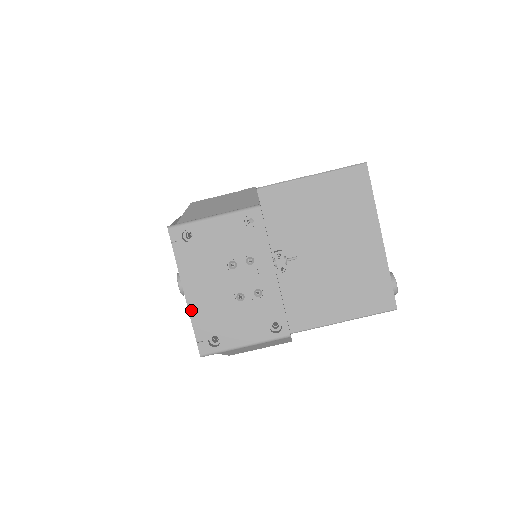
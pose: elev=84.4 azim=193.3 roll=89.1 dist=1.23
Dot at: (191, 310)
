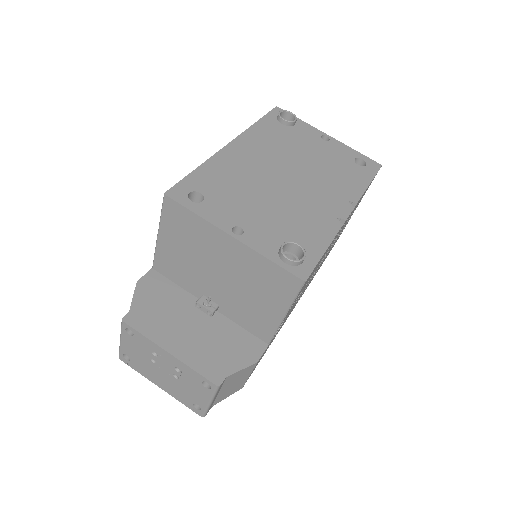
Dot at: (171, 395)
